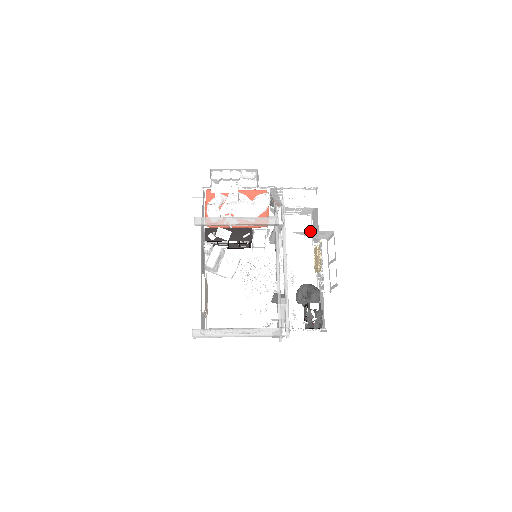
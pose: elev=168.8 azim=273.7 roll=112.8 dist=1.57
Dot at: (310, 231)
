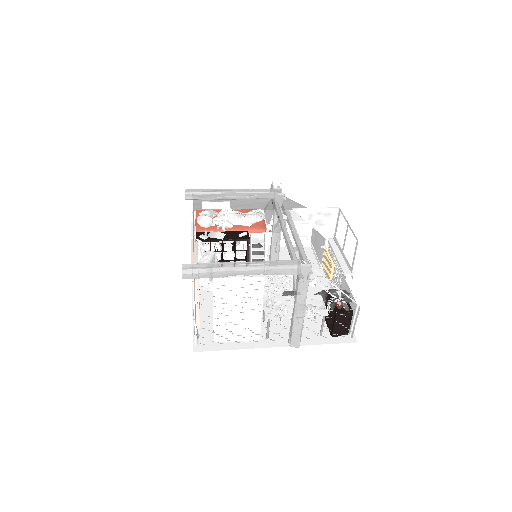
Dot at: (313, 257)
